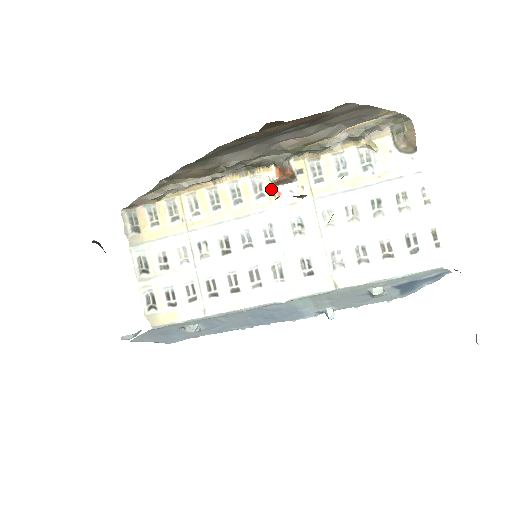
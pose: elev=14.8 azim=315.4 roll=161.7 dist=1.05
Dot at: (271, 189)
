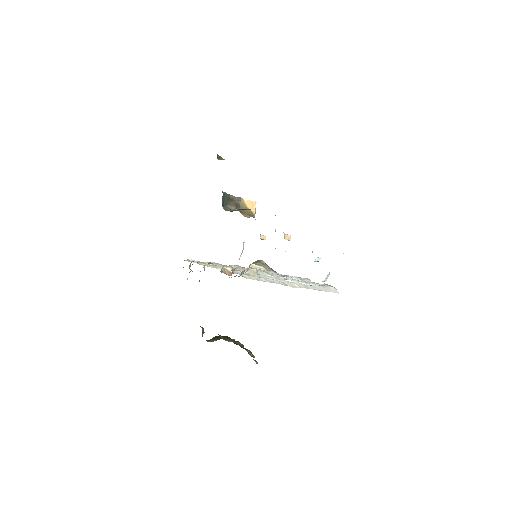
Dot at: occluded
